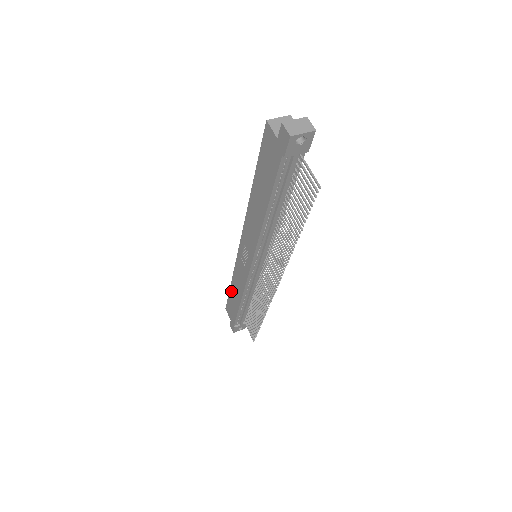
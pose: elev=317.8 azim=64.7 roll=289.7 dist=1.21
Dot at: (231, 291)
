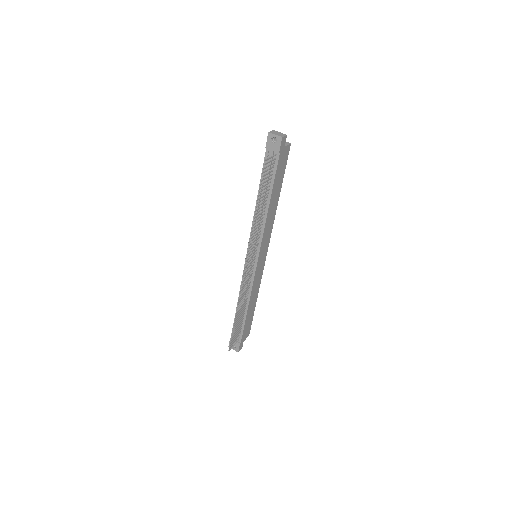
Dot at: occluded
